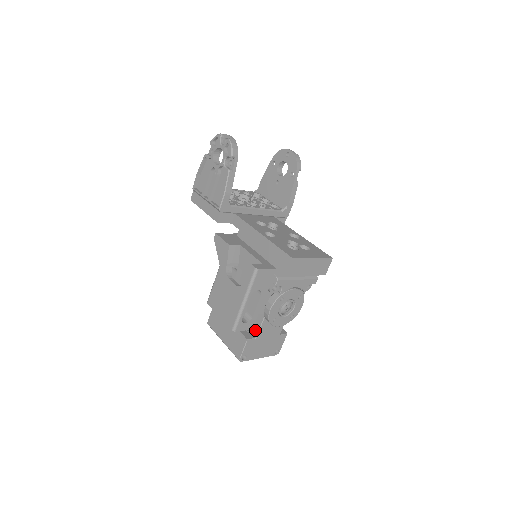
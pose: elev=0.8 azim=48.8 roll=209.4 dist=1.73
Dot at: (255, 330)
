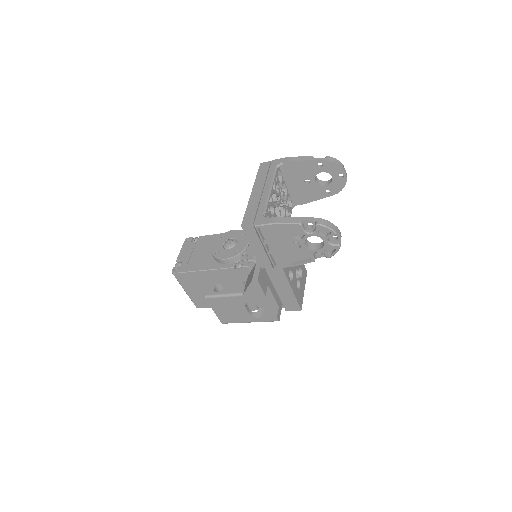
Dot at: occluded
